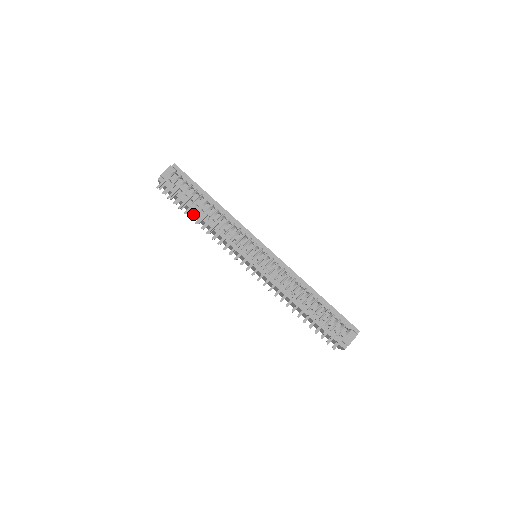
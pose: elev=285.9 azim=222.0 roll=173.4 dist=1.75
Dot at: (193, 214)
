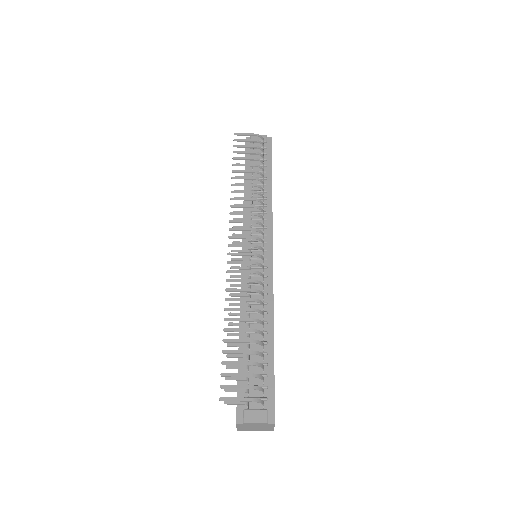
Dot at: (239, 170)
